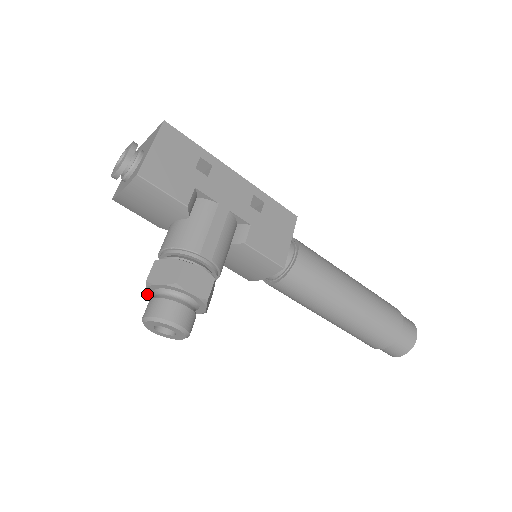
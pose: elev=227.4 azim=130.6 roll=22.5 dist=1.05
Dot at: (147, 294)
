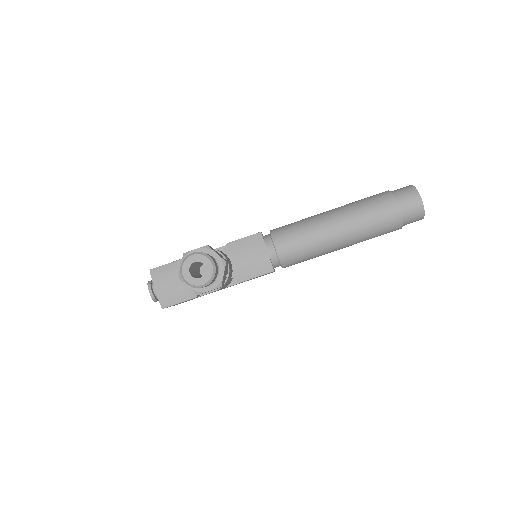
Dot at: occluded
